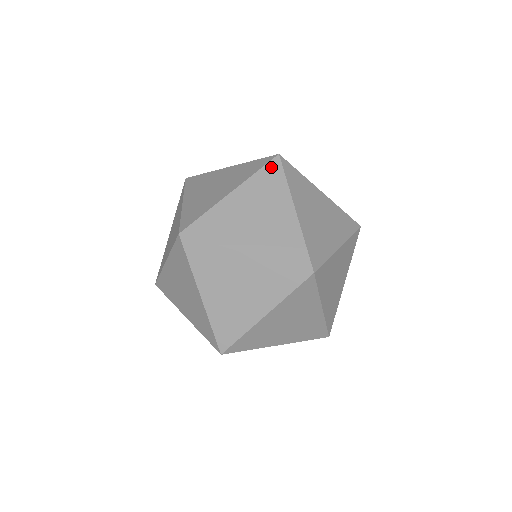
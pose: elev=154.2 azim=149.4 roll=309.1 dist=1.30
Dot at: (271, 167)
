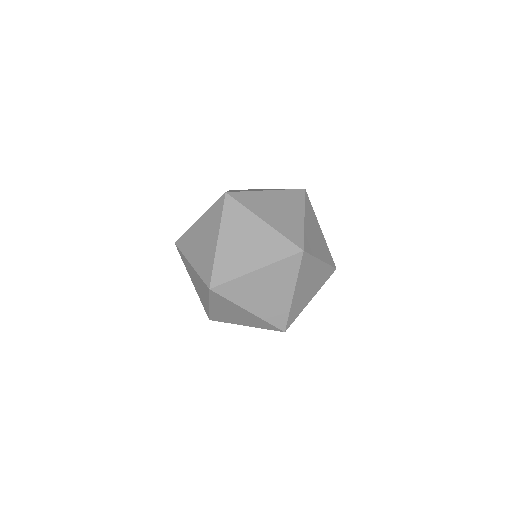
Dot at: (228, 205)
